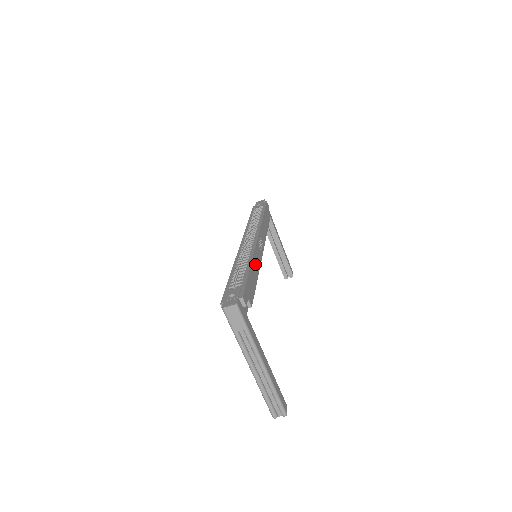
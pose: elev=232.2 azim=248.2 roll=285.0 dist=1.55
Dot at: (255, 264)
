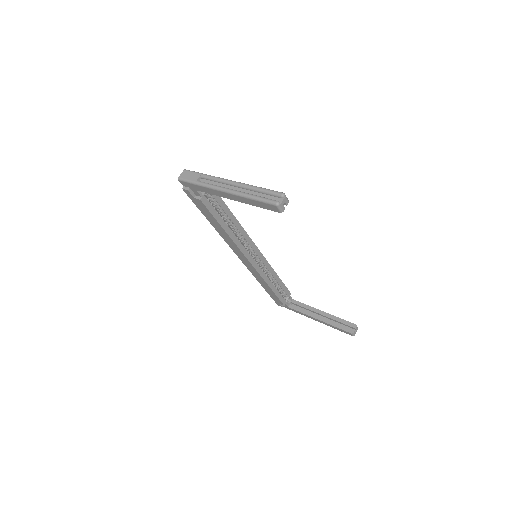
Dot at: occluded
